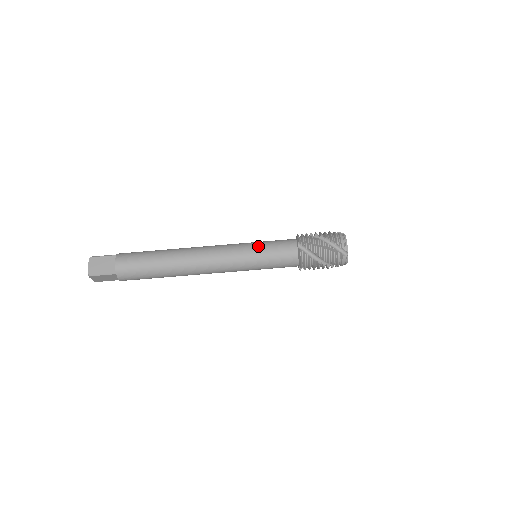
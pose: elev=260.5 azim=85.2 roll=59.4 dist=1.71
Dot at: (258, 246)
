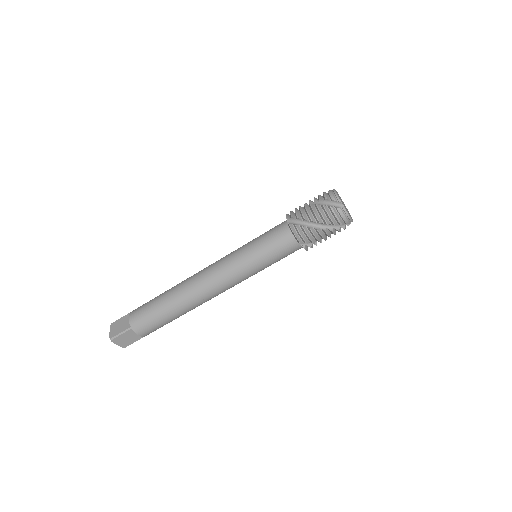
Dot at: (250, 242)
